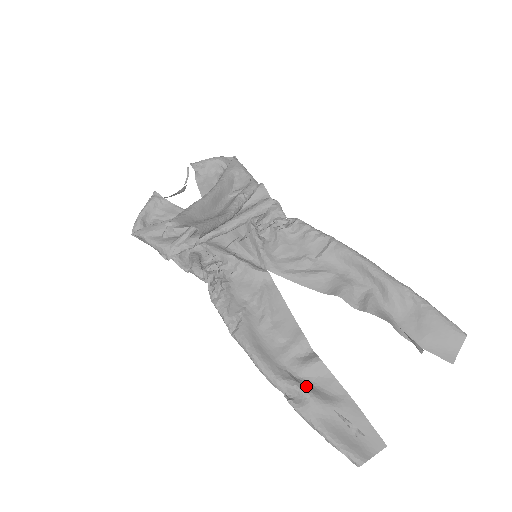
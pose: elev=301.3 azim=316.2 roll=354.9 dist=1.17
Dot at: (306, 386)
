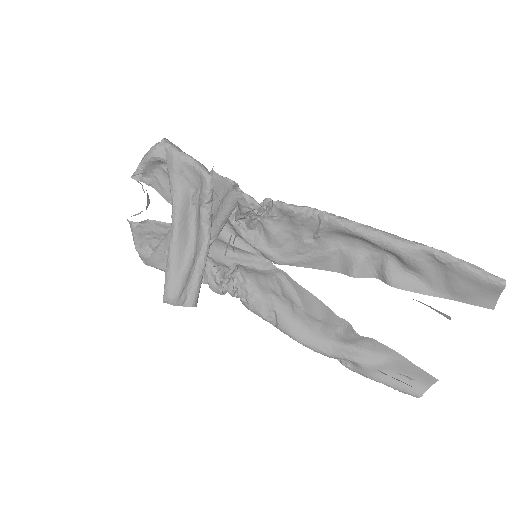
Dot at: (354, 355)
